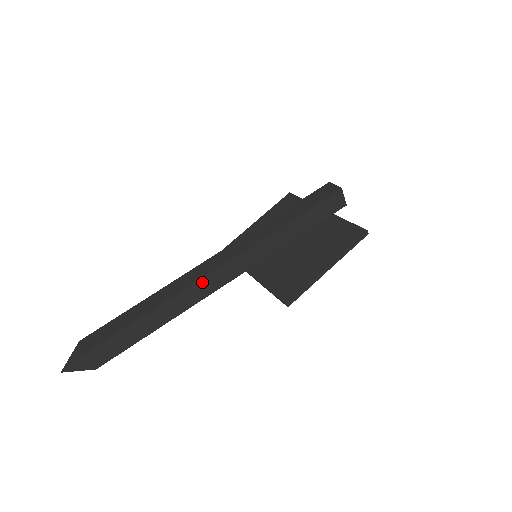
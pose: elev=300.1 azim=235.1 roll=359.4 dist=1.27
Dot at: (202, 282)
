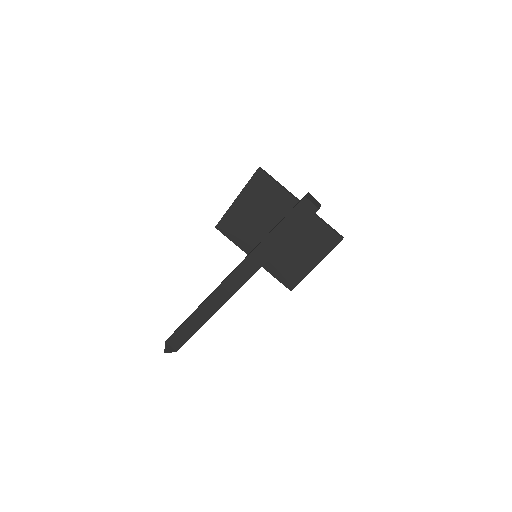
Dot at: occluded
